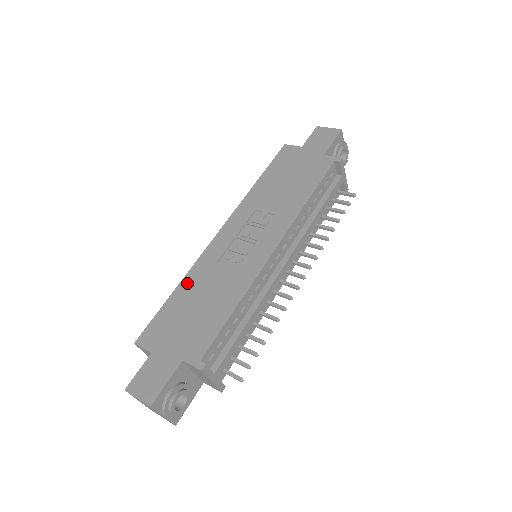
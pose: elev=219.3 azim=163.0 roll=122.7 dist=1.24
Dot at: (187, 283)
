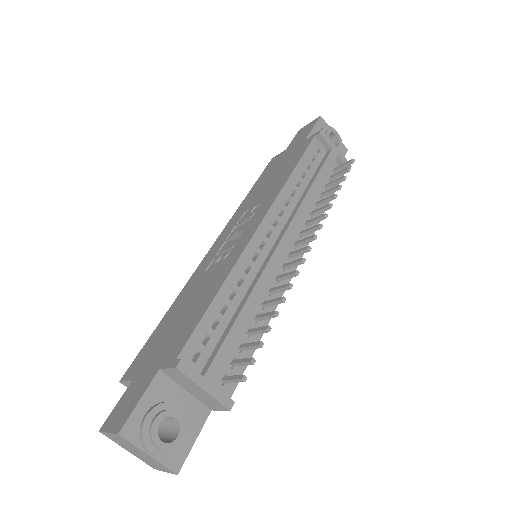
Dot at: (177, 302)
